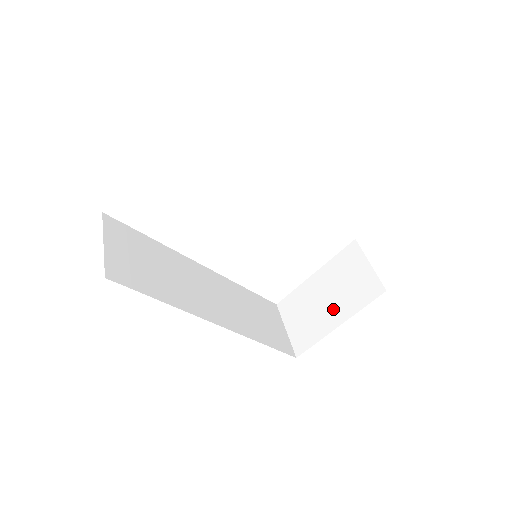
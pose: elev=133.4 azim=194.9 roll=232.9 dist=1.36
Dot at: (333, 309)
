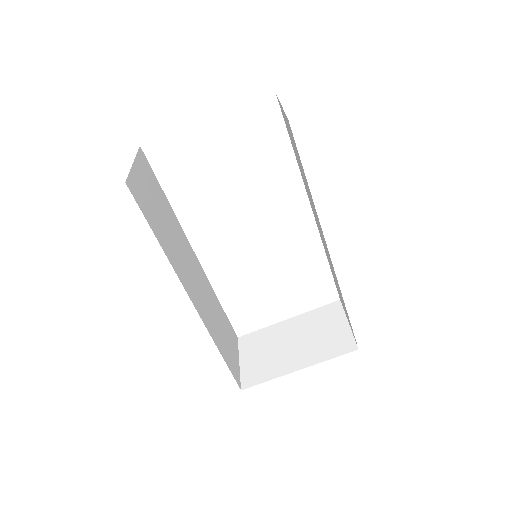
Dot at: (297, 354)
